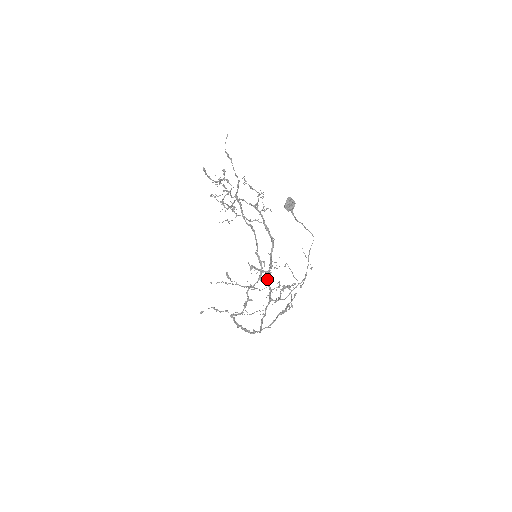
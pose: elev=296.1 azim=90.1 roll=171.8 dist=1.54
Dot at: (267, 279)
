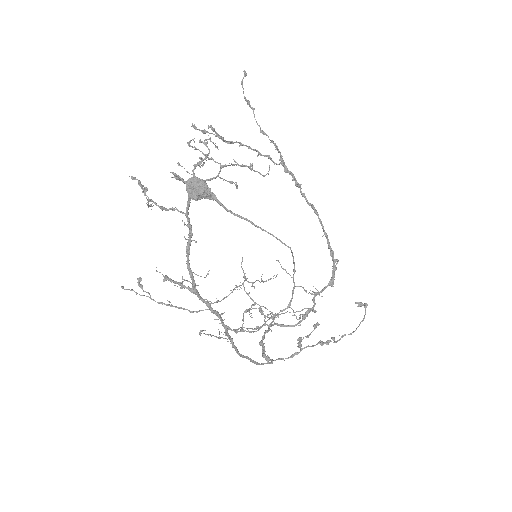
Dot at: (199, 298)
